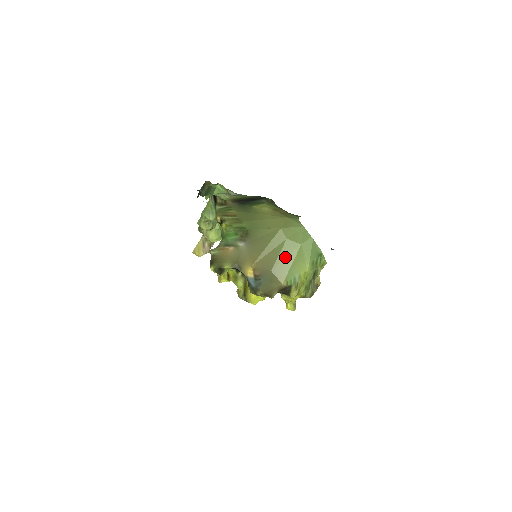
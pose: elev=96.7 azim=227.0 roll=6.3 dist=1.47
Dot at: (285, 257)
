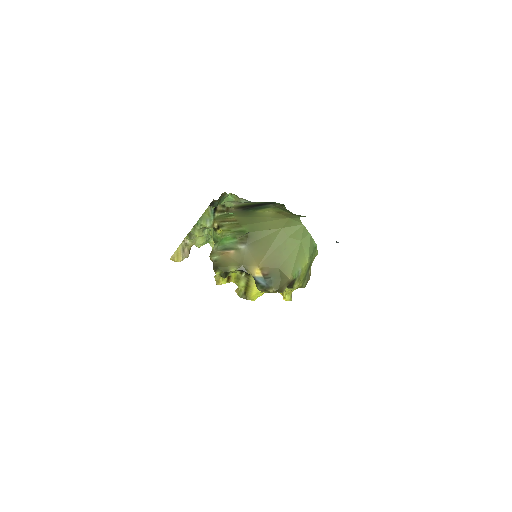
Dot at: (289, 254)
